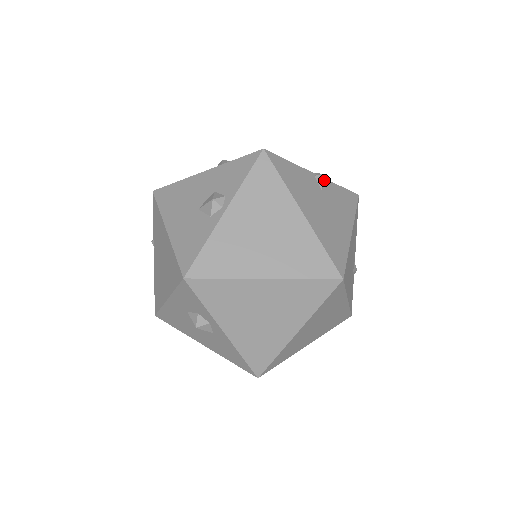
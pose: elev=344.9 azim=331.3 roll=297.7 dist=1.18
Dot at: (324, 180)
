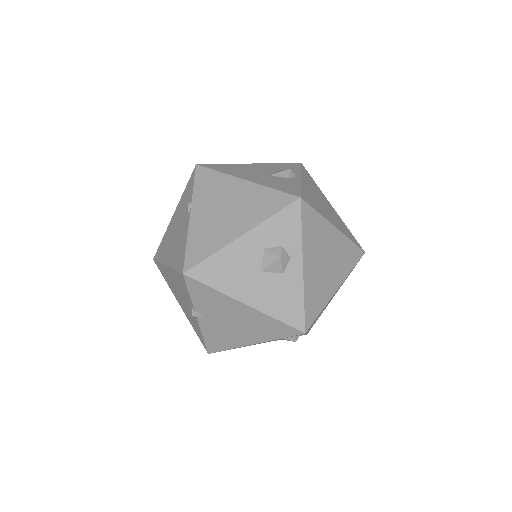
Dot at: occluded
